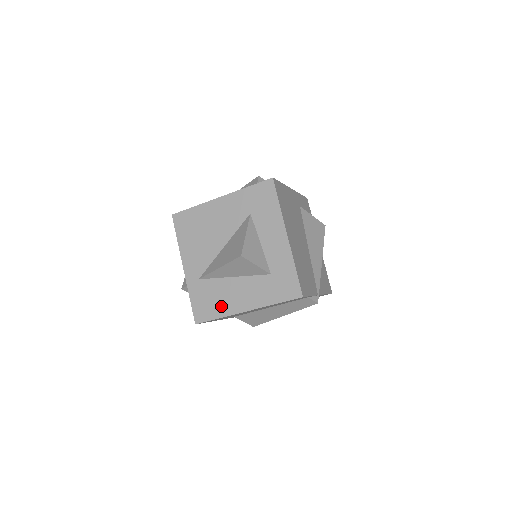
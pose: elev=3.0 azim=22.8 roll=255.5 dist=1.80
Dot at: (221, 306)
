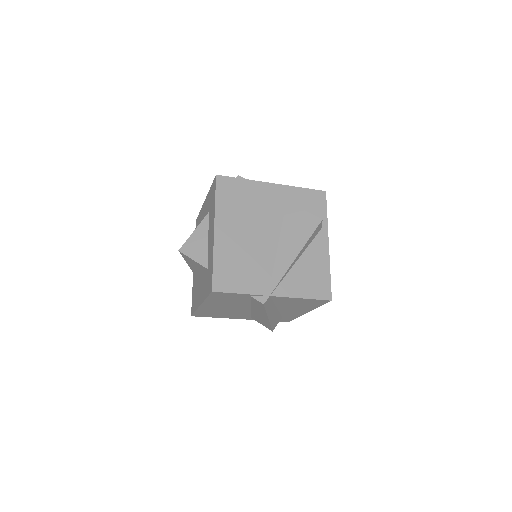
Dot at: (196, 300)
